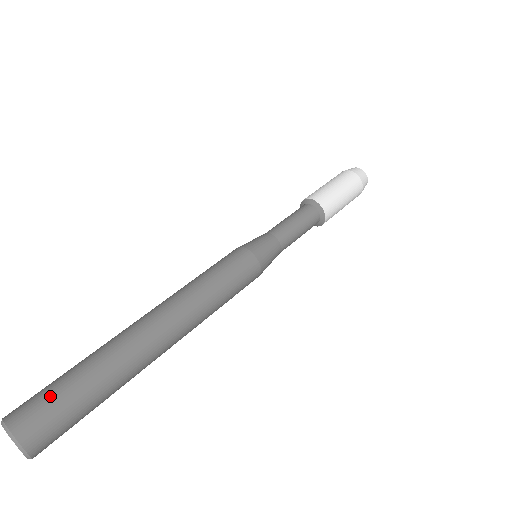
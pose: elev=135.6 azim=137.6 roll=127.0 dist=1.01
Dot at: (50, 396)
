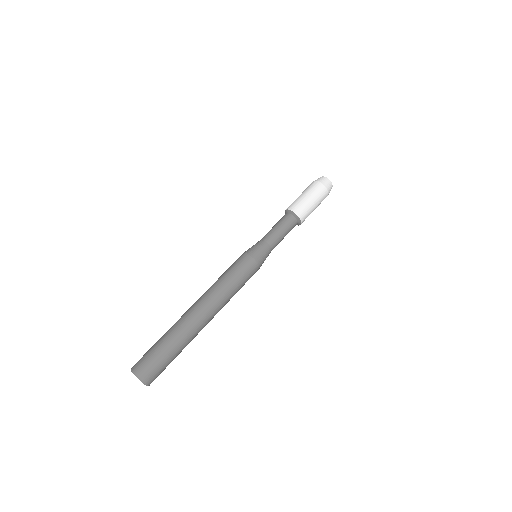
Dot at: (156, 360)
